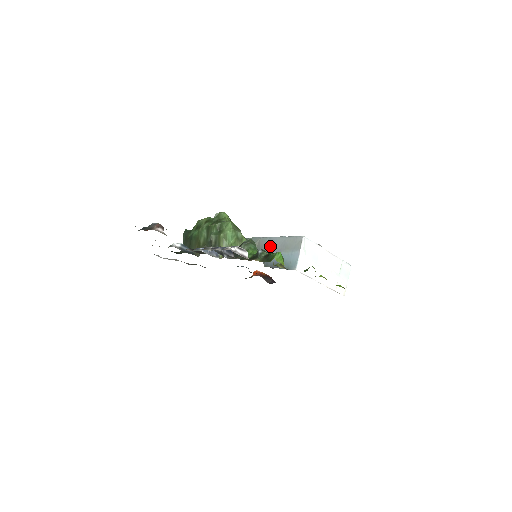
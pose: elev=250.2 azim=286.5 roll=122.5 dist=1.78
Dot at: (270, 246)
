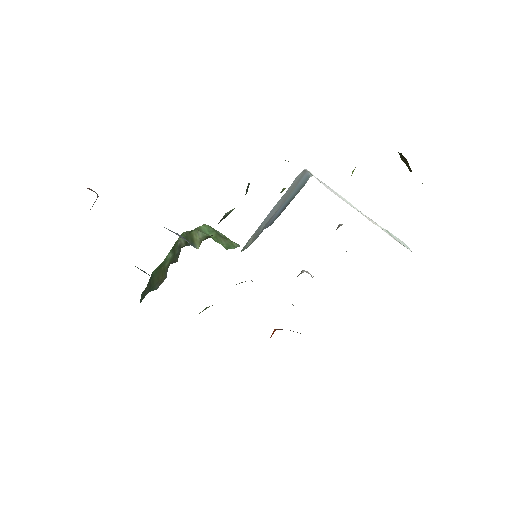
Dot at: (268, 220)
